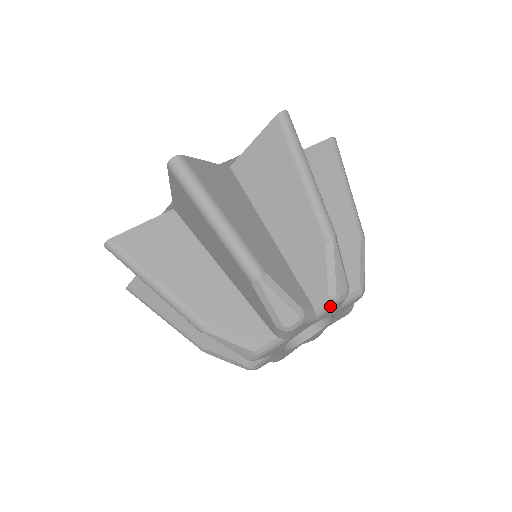
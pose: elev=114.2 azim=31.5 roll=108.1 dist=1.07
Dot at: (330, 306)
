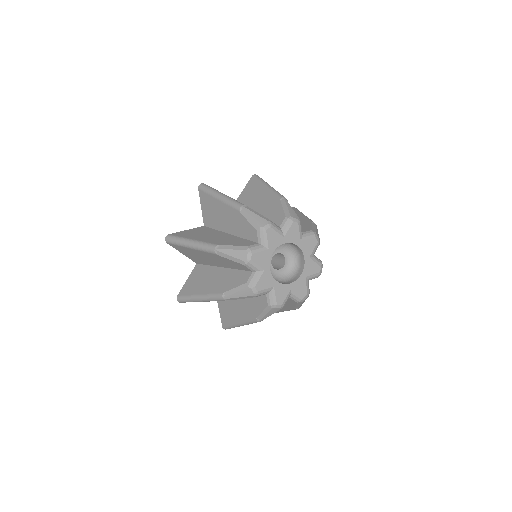
Dot at: (289, 224)
